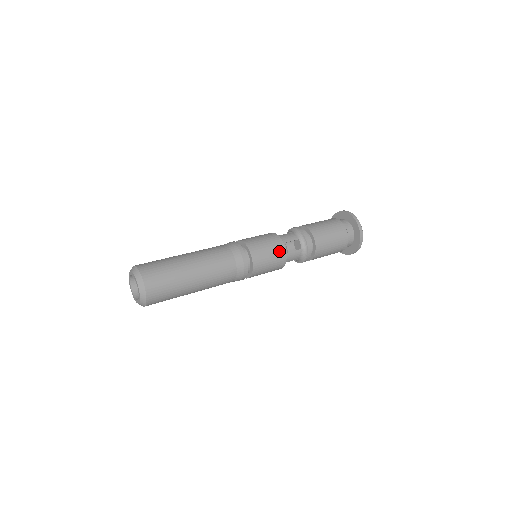
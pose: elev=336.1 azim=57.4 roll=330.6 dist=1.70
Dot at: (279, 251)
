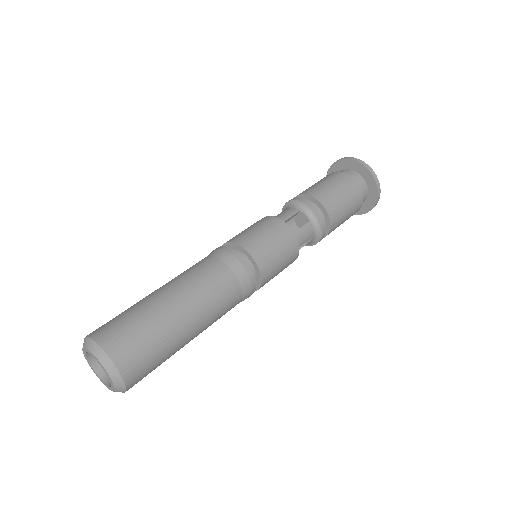
Dot at: occluded
